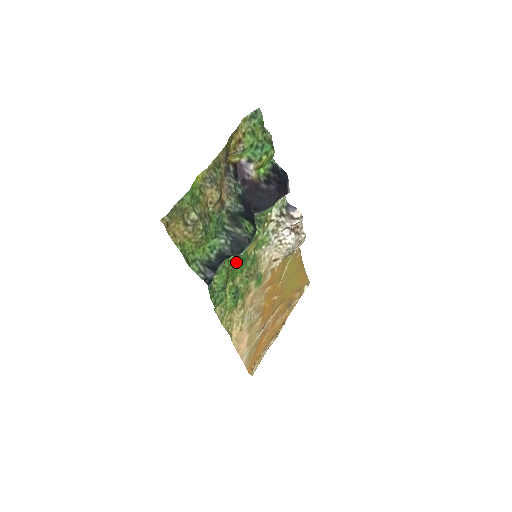
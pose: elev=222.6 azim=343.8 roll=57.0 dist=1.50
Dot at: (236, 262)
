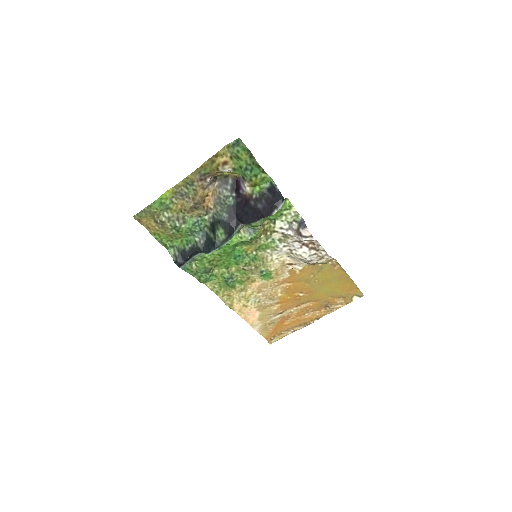
Dot at: (225, 256)
